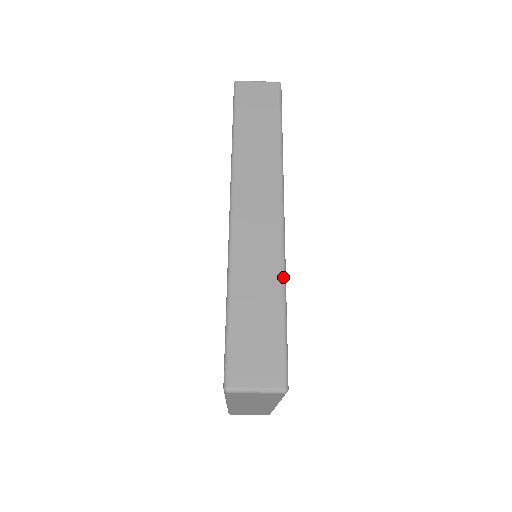
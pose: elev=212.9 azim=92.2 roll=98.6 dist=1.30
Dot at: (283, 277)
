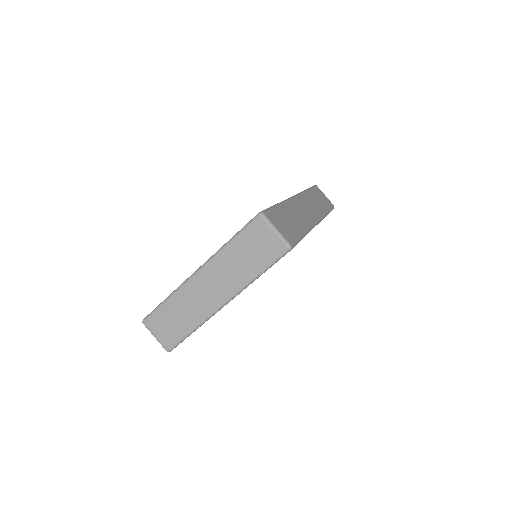
Dot at: (309, 230)
